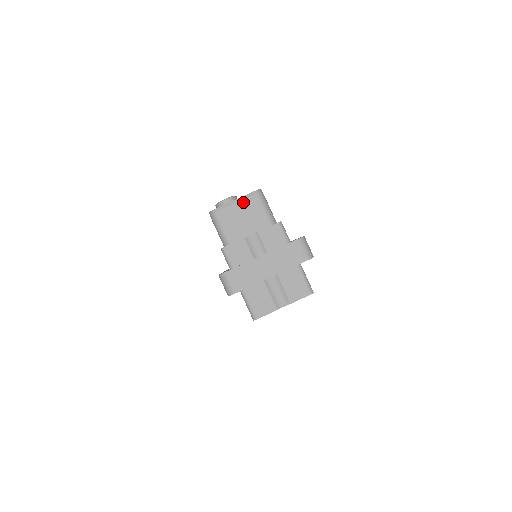
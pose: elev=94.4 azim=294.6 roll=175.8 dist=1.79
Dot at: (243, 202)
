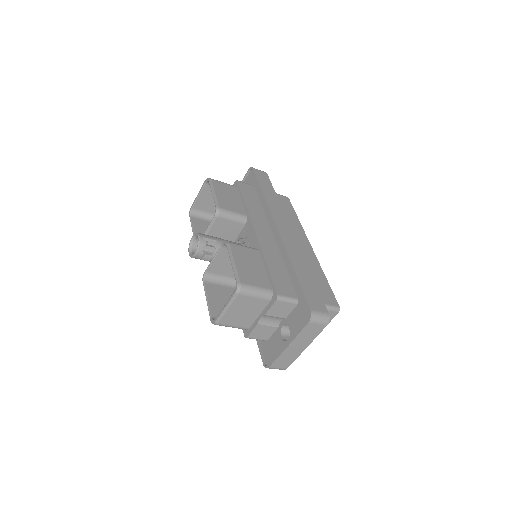
Dot at: (233, 305)
